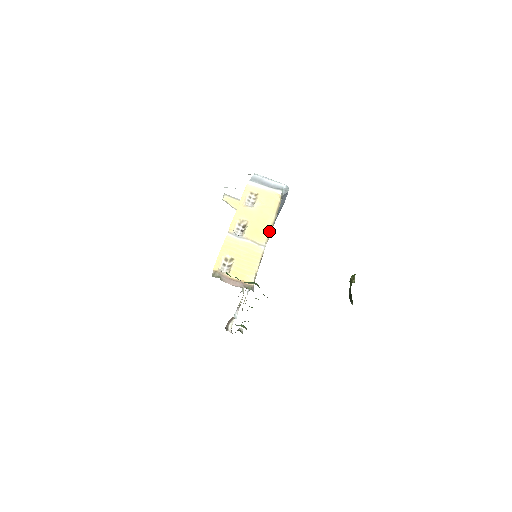
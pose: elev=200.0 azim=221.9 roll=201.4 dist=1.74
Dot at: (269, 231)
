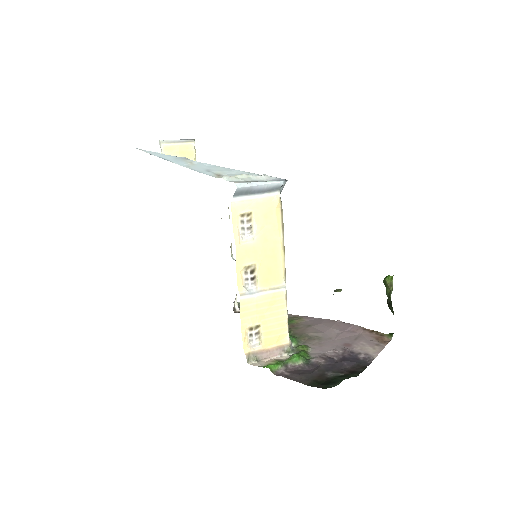
Dot at: (283, 262)
